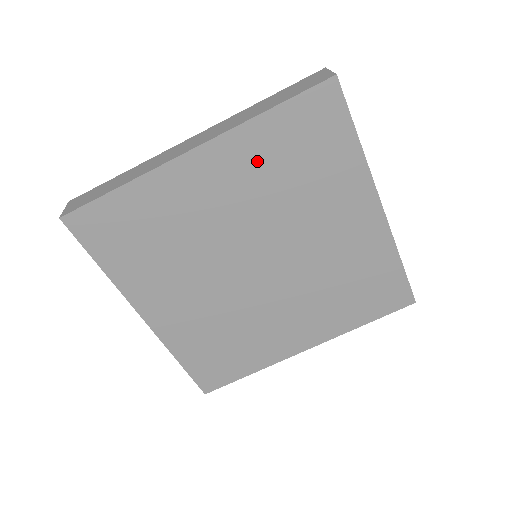
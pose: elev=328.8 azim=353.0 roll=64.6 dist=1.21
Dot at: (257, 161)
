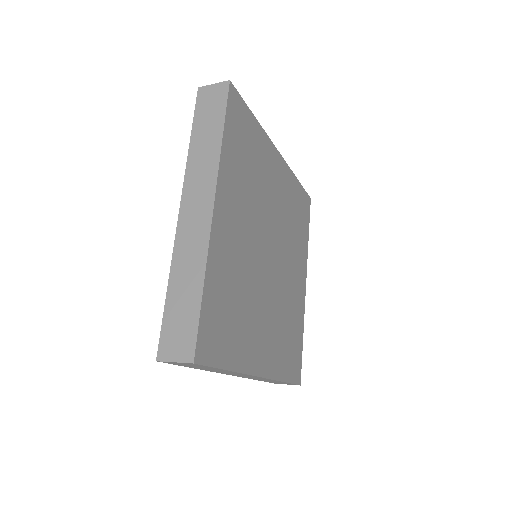
Dot at: (236, 179)
